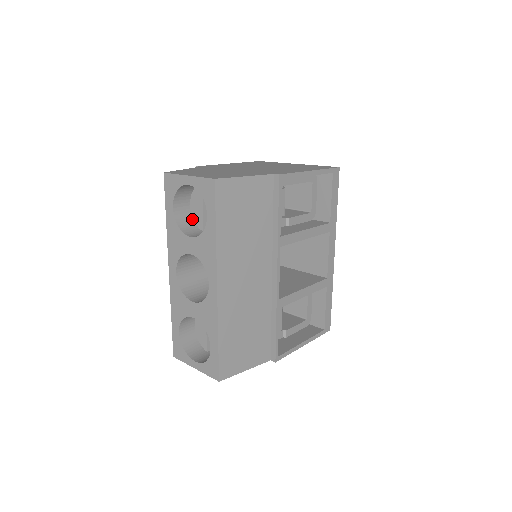
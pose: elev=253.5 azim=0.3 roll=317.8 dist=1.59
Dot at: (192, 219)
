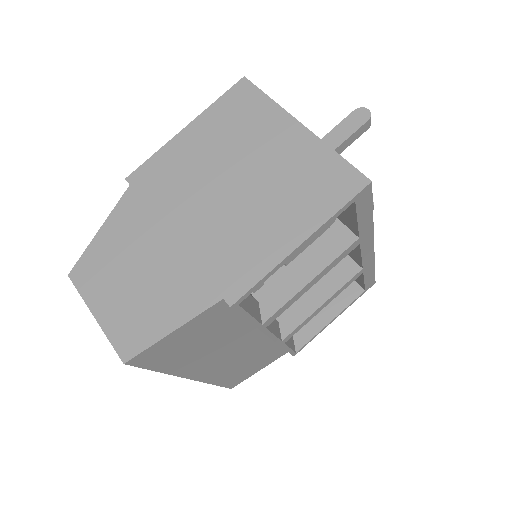
Dot at: occluded
